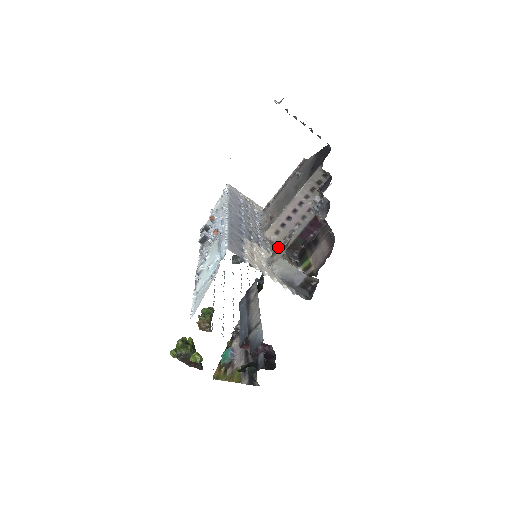
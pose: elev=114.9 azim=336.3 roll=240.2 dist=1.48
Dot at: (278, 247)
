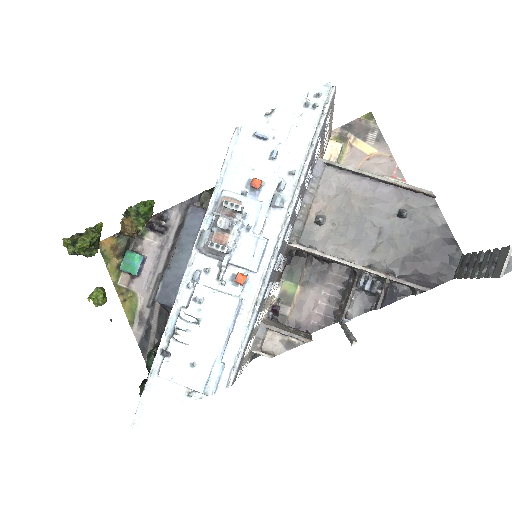
Dot at: (282, 333)
